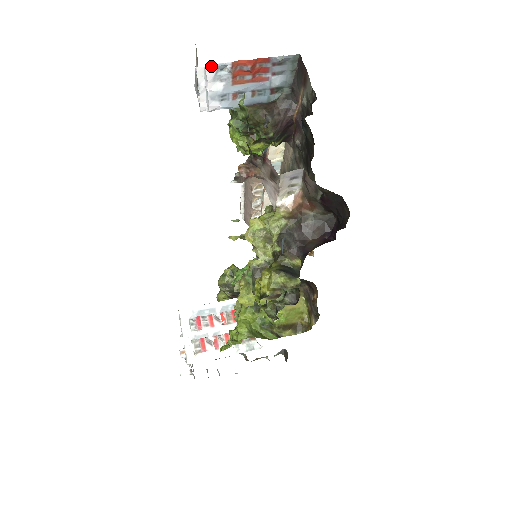
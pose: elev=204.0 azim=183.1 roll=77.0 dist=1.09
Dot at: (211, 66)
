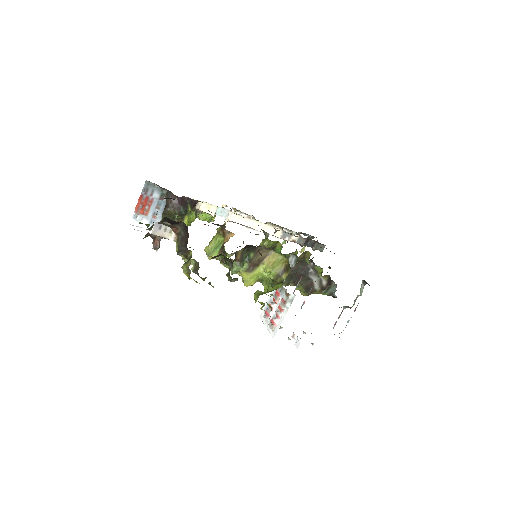
Dot at: (131, 221)
